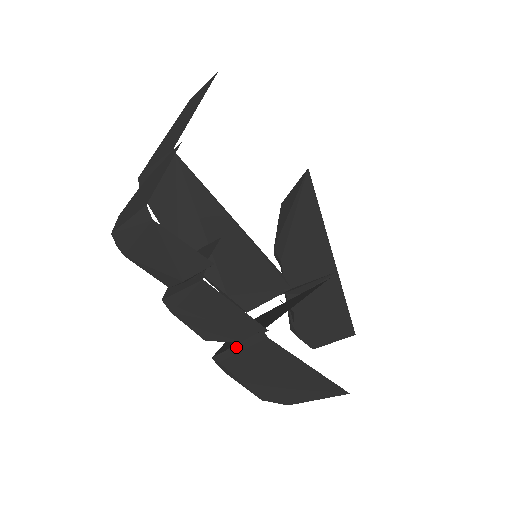
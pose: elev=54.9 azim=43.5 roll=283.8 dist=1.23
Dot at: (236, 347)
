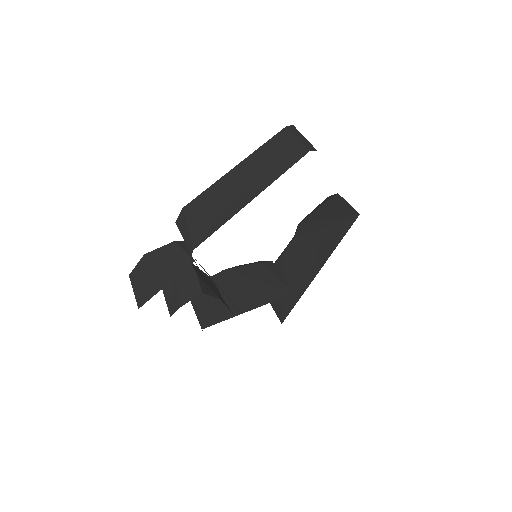
Dot at: (194, 310)
